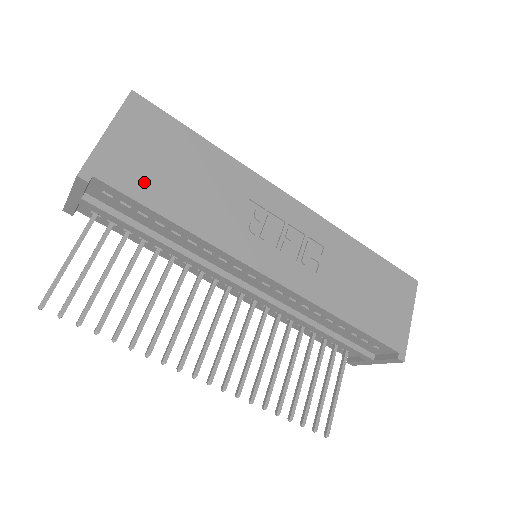
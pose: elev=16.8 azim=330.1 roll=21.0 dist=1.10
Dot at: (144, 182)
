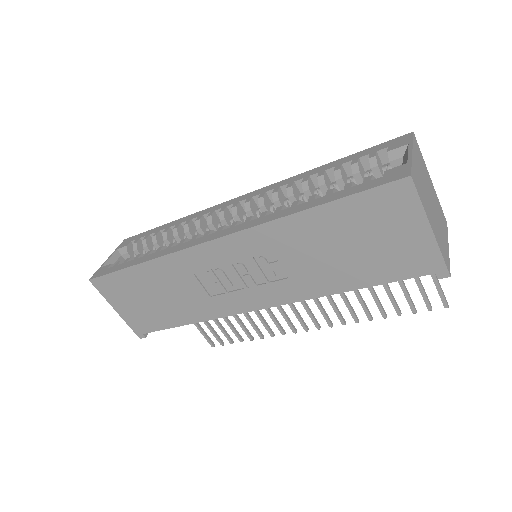
Dot at: (154, 318)
